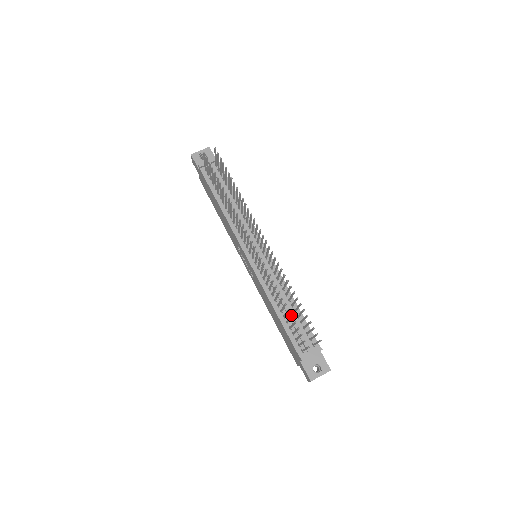
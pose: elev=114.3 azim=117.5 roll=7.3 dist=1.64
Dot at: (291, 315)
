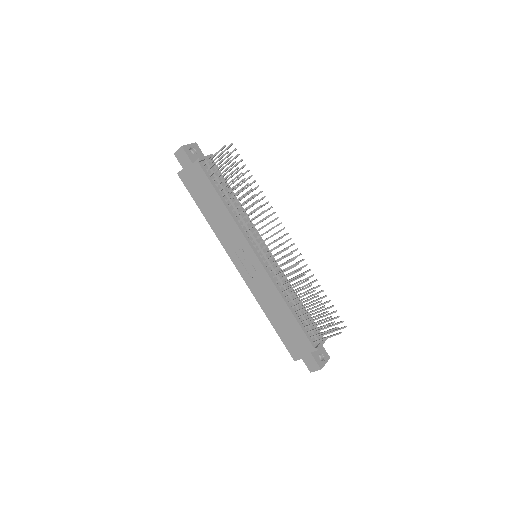
Dot at: (324, 306)
